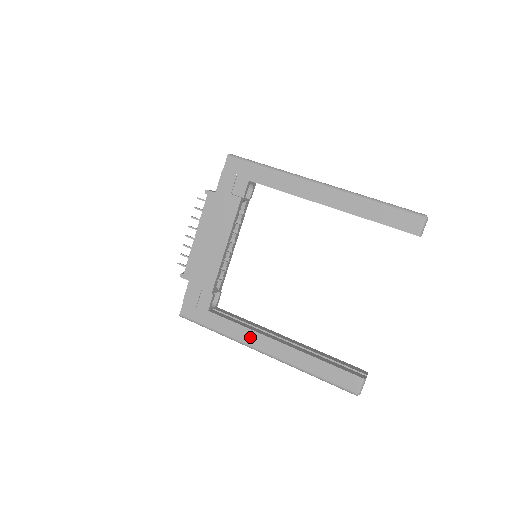
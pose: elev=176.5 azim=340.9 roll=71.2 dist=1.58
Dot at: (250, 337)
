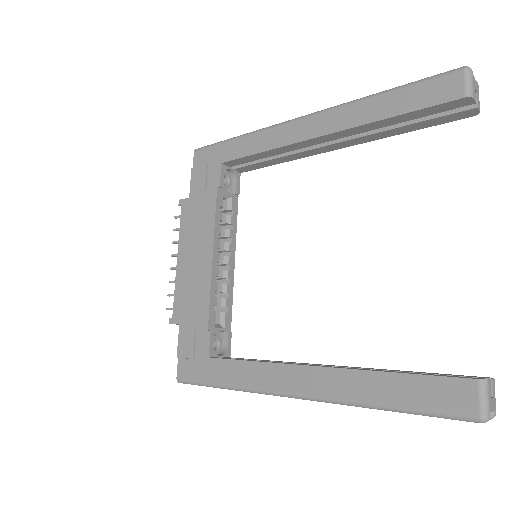
Dot at: (270, 376)
